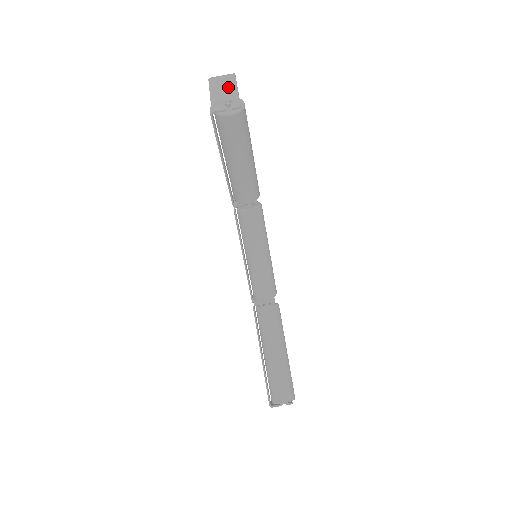
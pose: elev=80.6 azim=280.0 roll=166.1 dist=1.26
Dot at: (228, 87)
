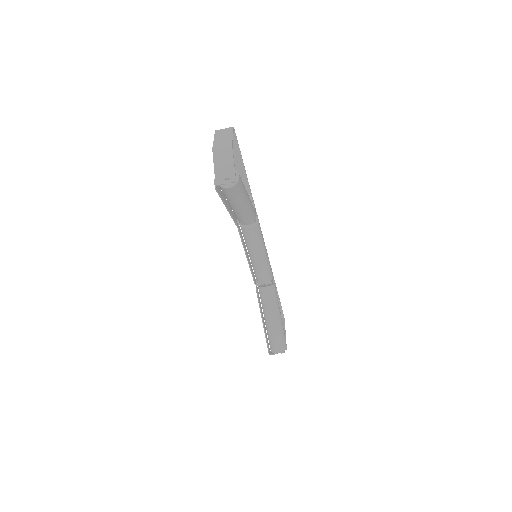
Dot at: (227, 160)
